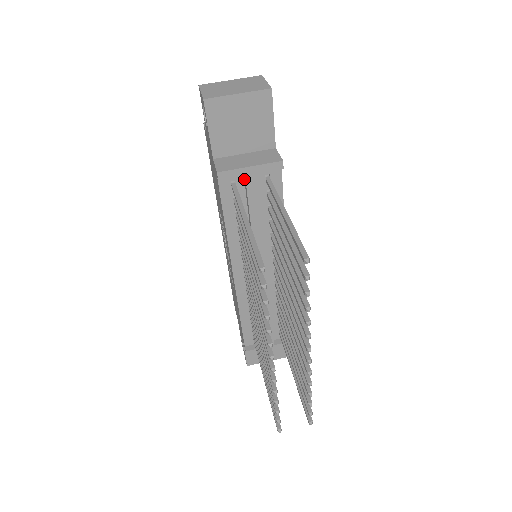
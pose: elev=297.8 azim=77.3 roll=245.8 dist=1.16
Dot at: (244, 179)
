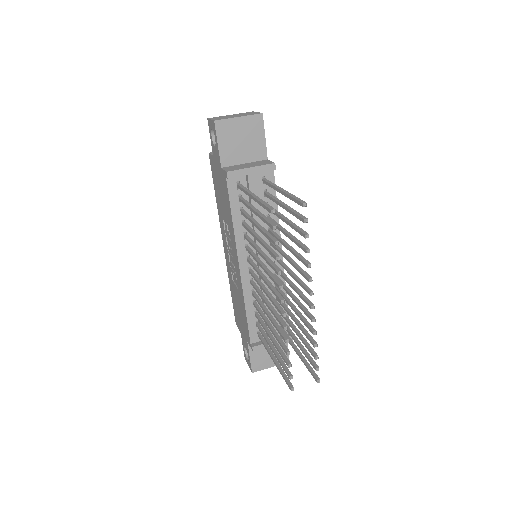
Dot at: (246, 180)
